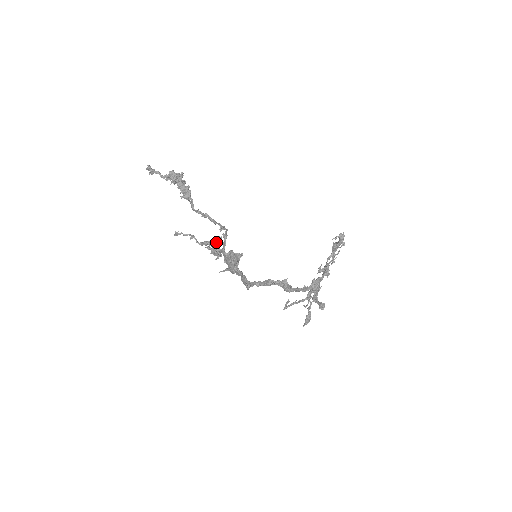
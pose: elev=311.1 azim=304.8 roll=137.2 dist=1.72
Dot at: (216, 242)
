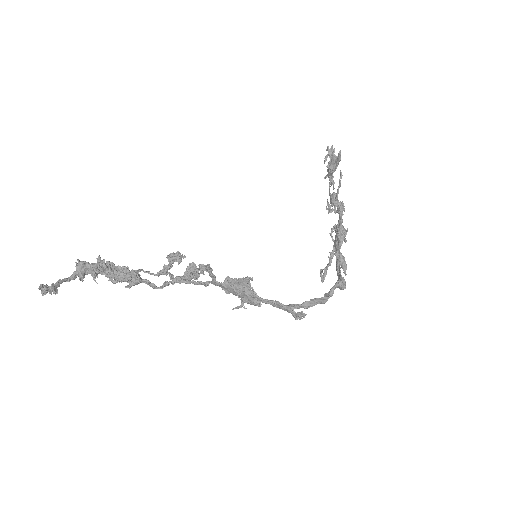
Dot at: occluded
